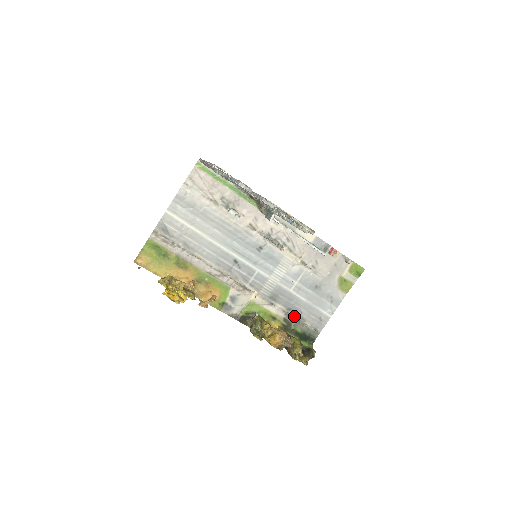
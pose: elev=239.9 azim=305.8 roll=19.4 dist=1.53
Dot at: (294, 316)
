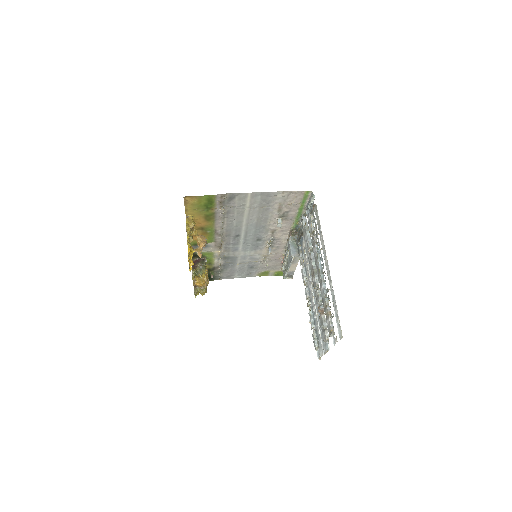
Dot at: (221, 269)
